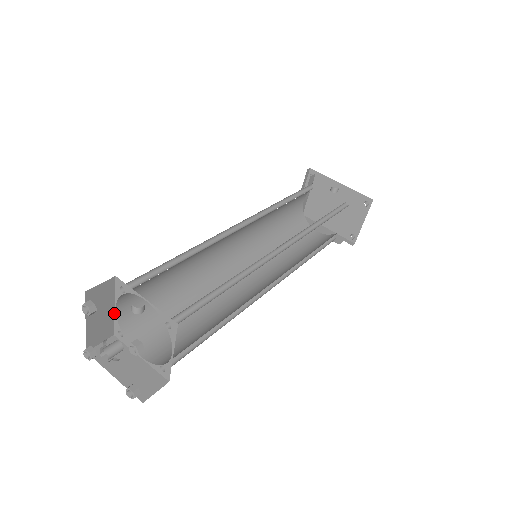
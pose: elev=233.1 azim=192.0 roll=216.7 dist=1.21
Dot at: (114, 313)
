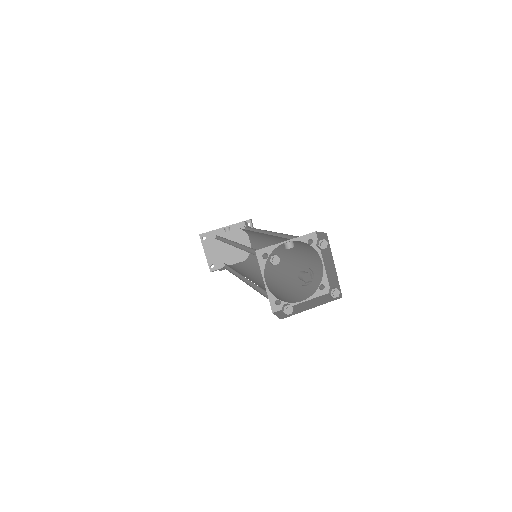
Dot at: occluded
